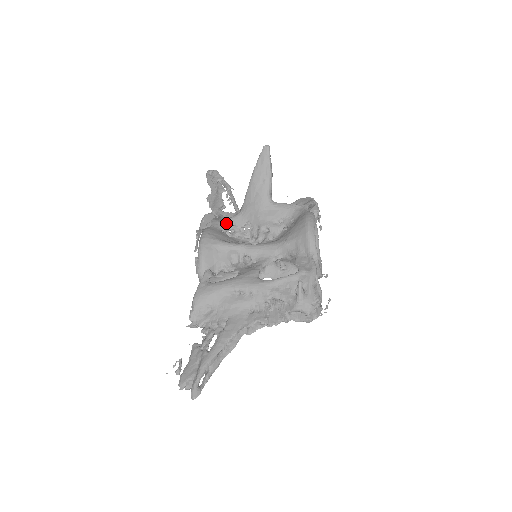
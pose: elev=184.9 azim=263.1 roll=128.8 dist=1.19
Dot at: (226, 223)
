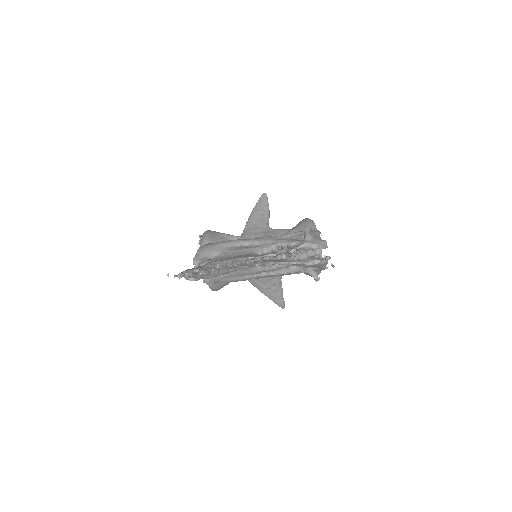
Dot at: occluded
